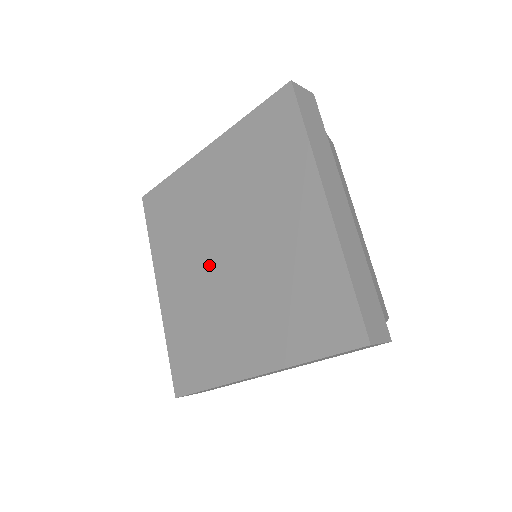
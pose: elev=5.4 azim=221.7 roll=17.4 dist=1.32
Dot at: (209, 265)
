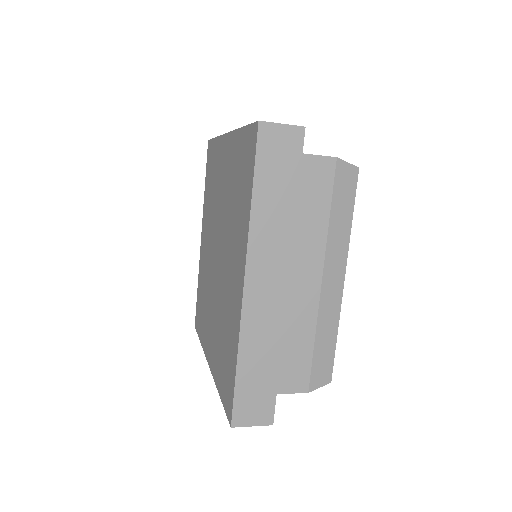
Dot at: (215, 282)
